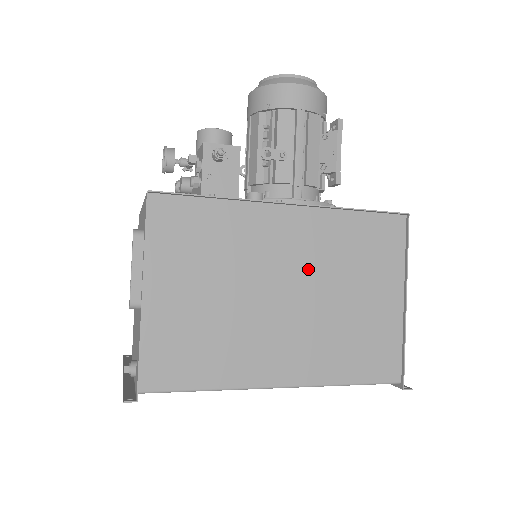
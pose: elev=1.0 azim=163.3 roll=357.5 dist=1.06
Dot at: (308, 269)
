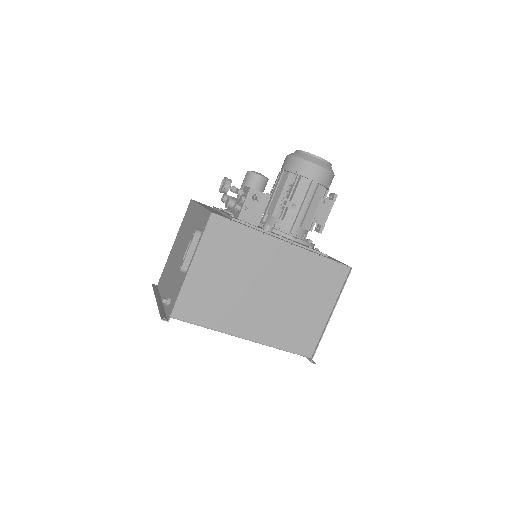
Dot at: (283, 281)
